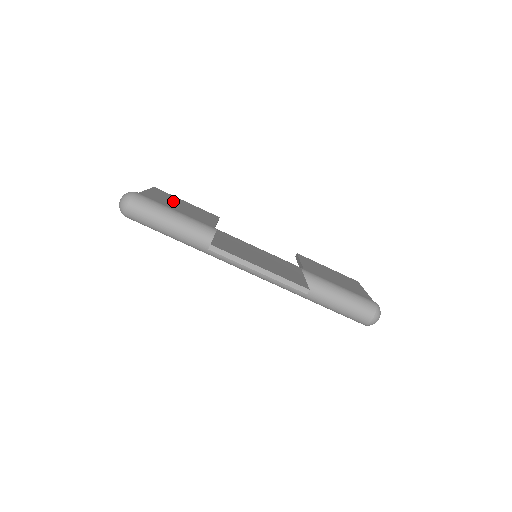
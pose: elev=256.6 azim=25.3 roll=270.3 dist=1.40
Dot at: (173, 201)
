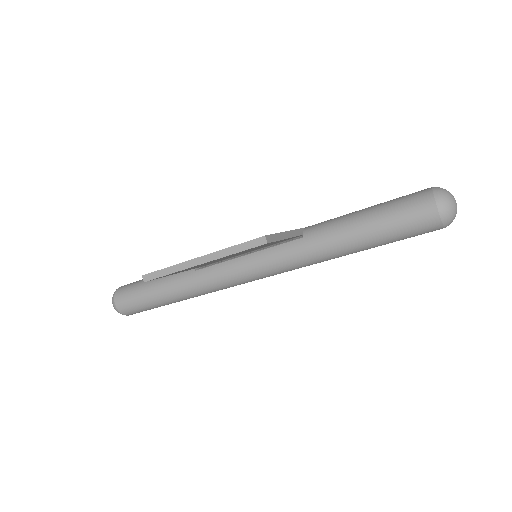
Dot at: occluded
